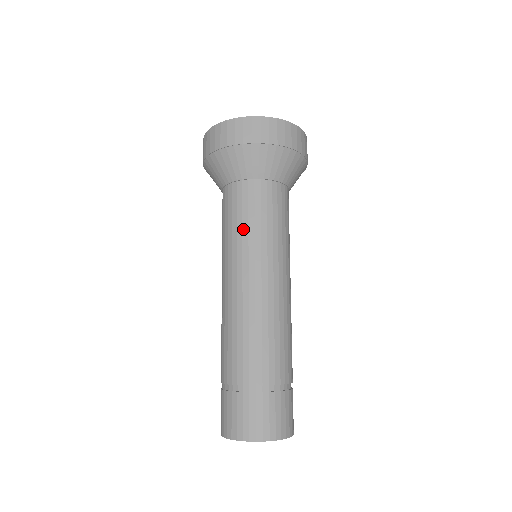
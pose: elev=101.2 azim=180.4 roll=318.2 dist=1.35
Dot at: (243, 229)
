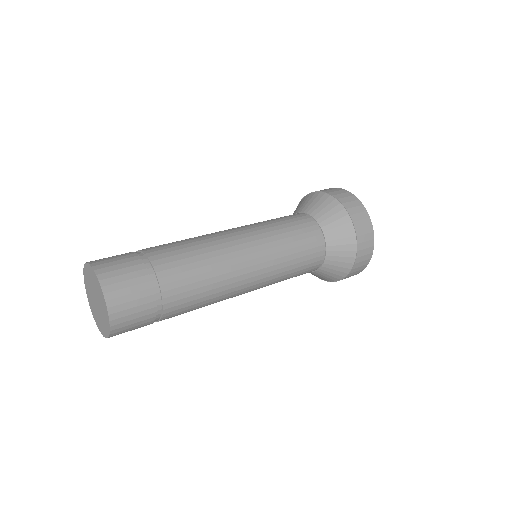
Dot at: (283, 234)
